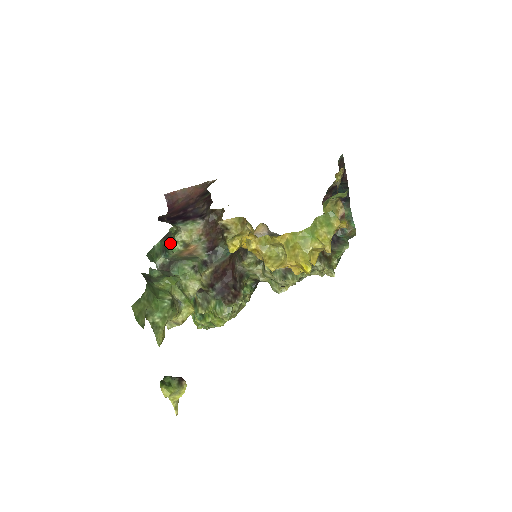
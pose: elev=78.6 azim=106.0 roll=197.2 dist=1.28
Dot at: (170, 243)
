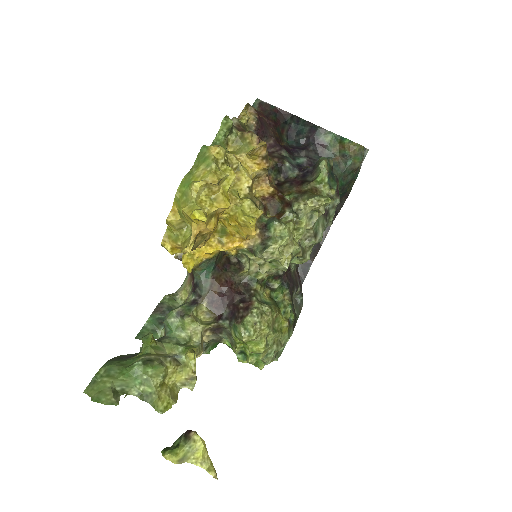
Dot at: occluded
